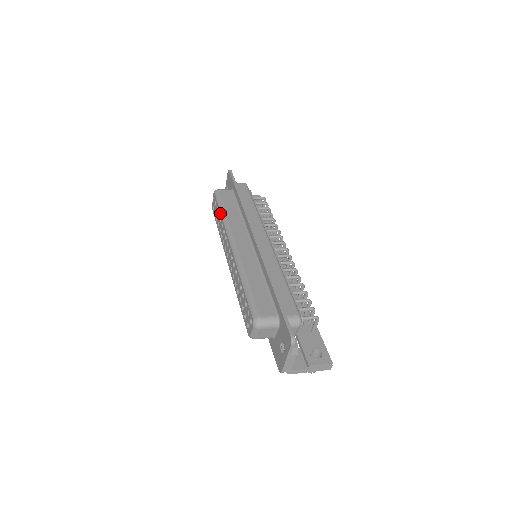
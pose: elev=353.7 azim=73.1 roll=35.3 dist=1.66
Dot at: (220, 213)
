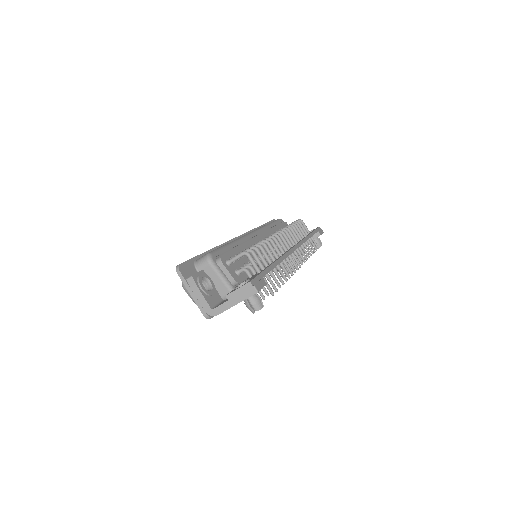
Dot at: occluded
